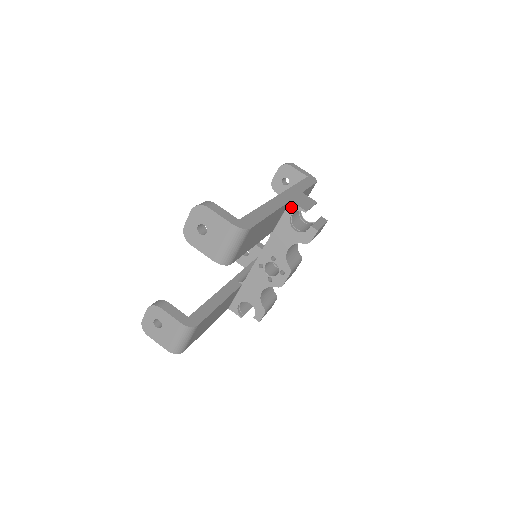
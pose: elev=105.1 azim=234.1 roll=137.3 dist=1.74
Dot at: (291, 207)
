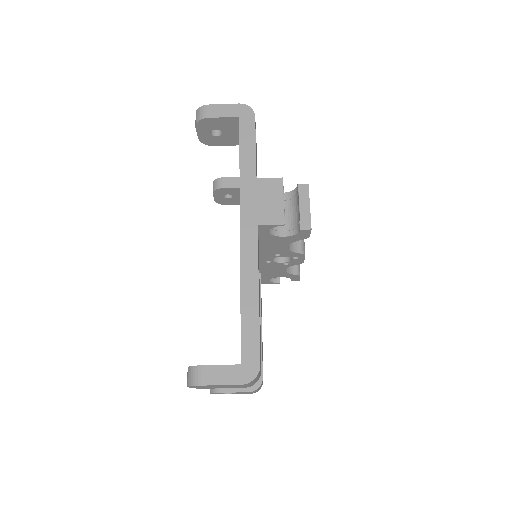
Dot at: (263, 228)
